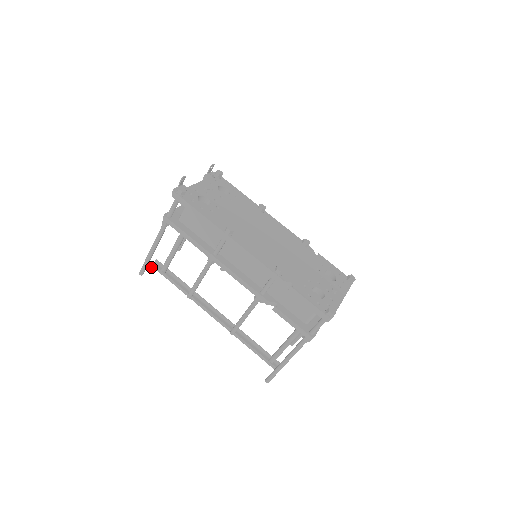
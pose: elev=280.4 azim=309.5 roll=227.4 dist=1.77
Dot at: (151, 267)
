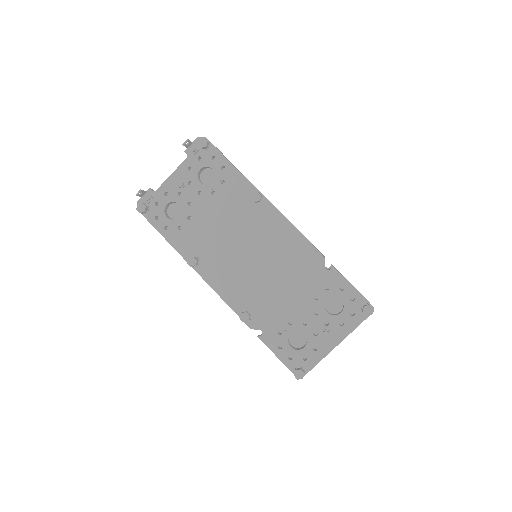
Dot at: occluded
